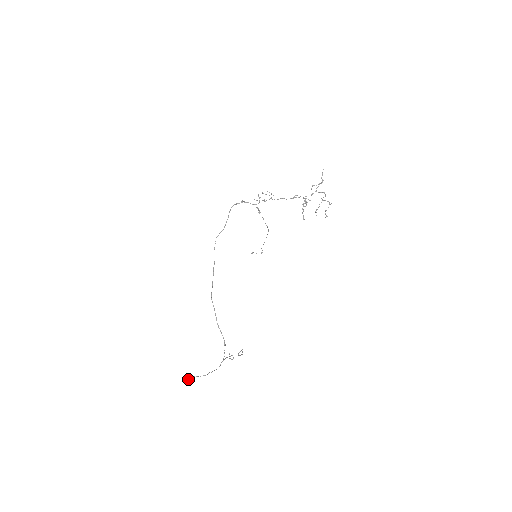
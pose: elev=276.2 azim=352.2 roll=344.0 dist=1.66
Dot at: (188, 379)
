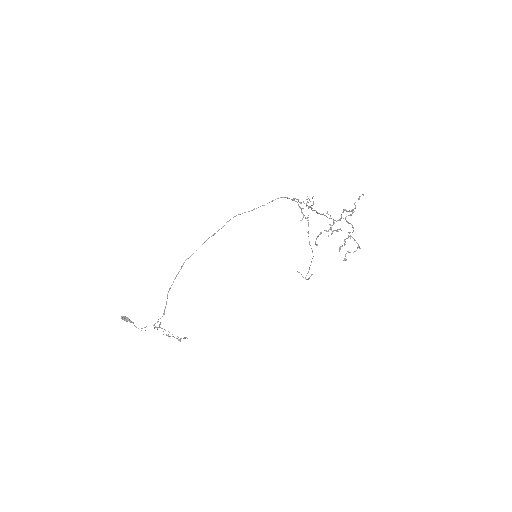
Dot at: (125, 319)
